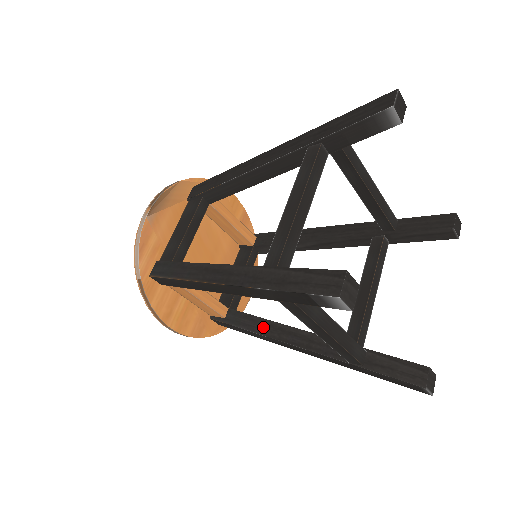
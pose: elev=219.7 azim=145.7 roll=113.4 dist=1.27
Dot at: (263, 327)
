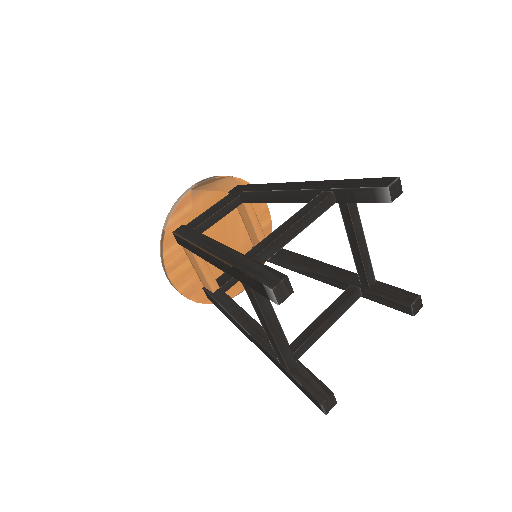
Dot at: (236, 312)
